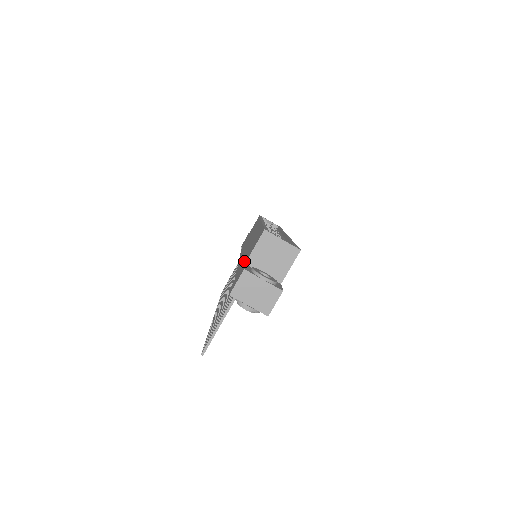
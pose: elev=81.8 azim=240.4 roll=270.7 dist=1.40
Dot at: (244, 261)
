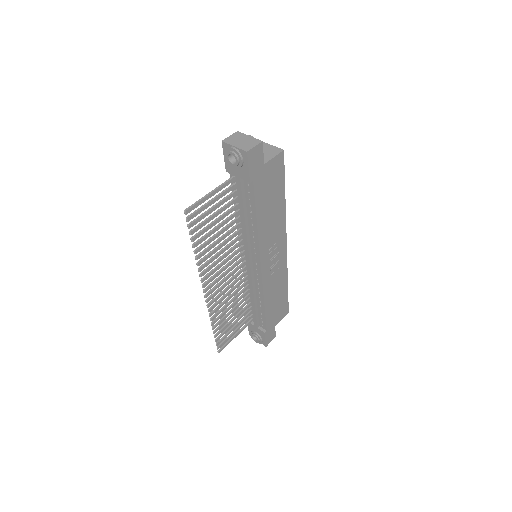
Dot at: occluded
